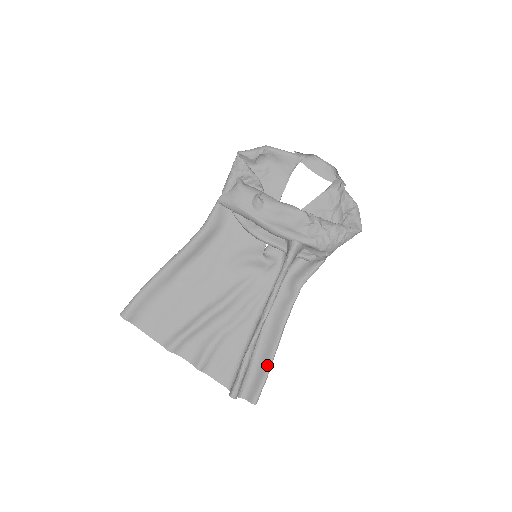
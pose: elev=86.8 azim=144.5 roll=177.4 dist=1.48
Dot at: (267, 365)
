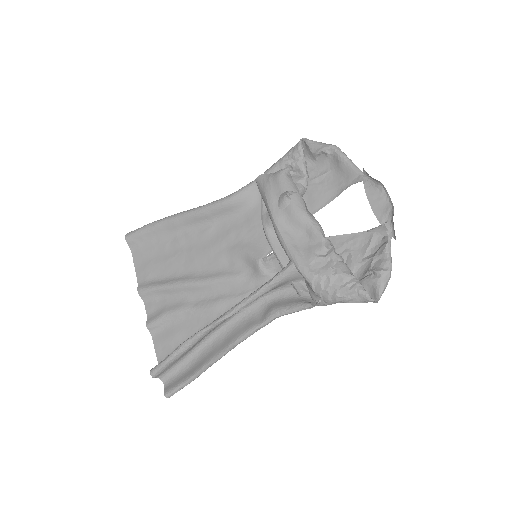
Dot at: (197, 369)
